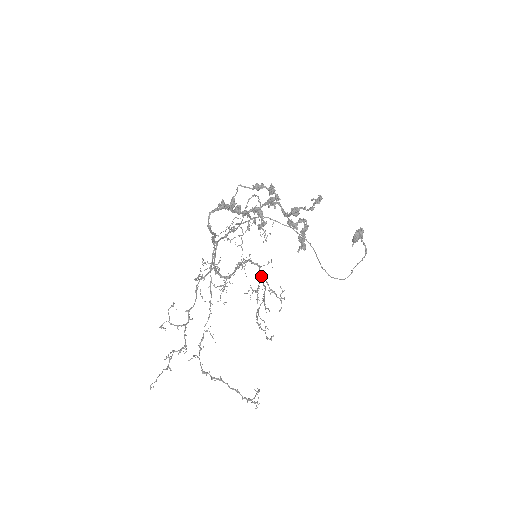
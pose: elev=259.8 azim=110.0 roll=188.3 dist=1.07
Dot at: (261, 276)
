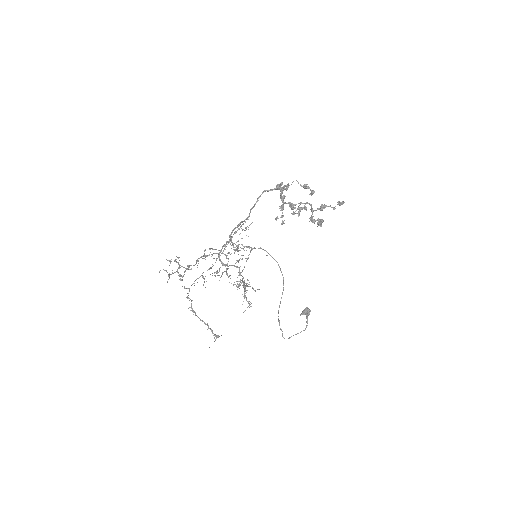
Dot at: (244, 281)
